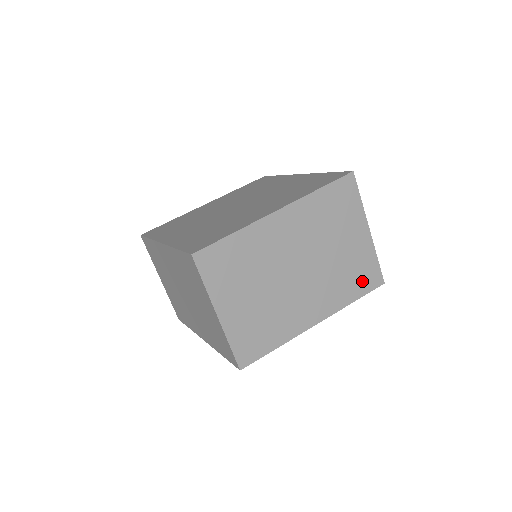
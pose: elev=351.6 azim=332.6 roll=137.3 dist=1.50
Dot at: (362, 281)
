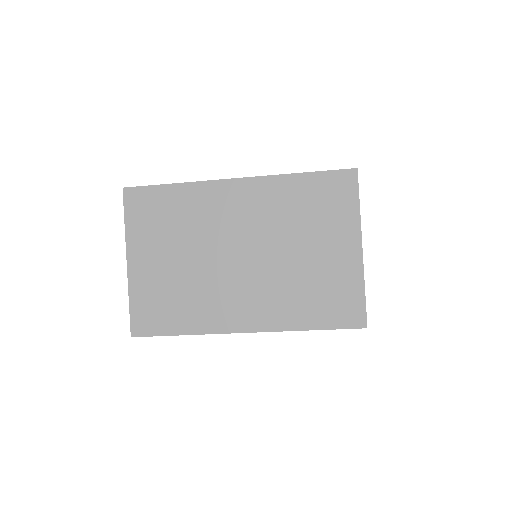
Dot at: occluded
